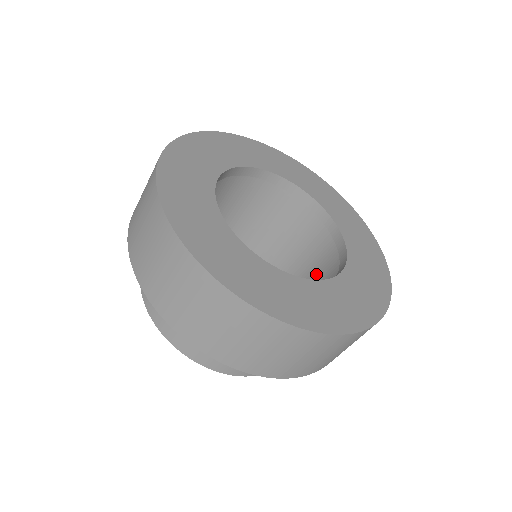
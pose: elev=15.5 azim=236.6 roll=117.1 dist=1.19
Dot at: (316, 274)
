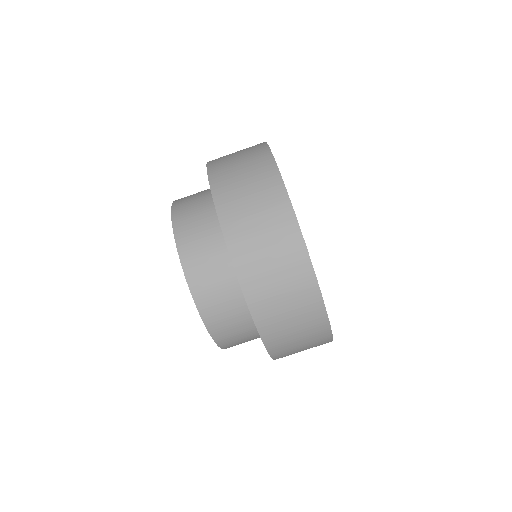
Dot at: occluded
